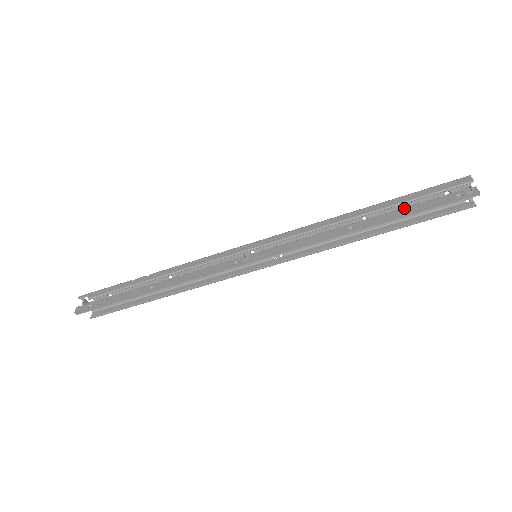
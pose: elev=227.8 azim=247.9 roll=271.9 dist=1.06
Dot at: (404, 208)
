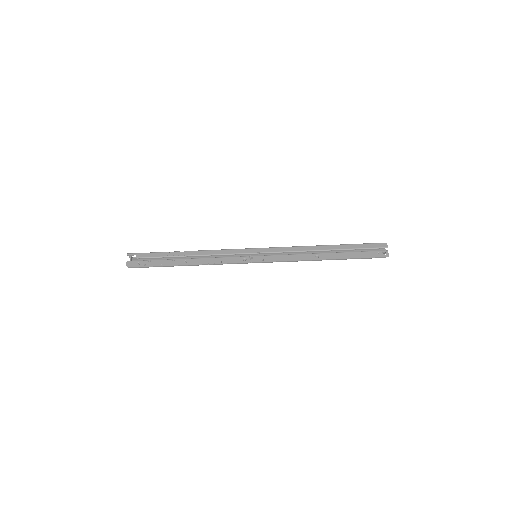
Dot at: (349, 252)
